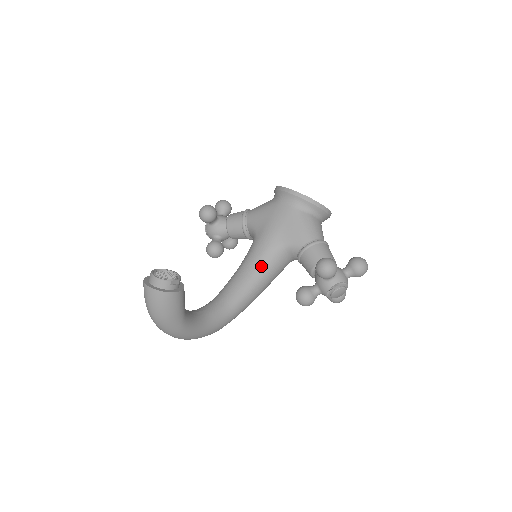
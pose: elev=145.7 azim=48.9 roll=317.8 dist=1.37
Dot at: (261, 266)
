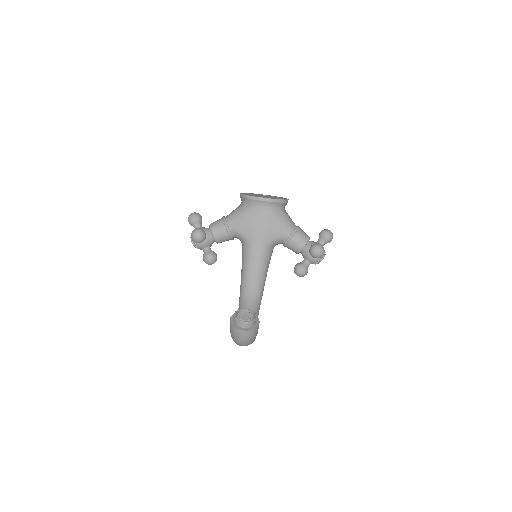
Dot at: (263, 262)
